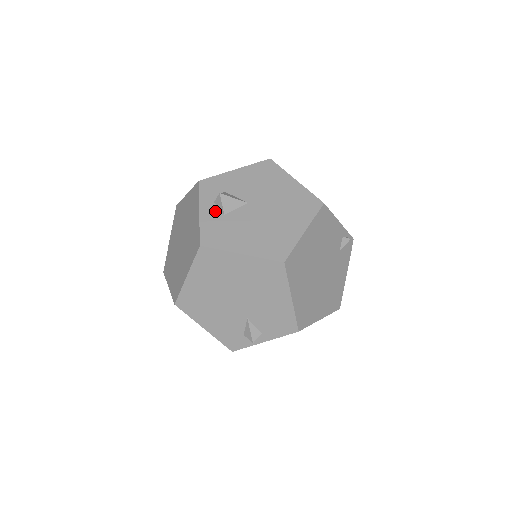
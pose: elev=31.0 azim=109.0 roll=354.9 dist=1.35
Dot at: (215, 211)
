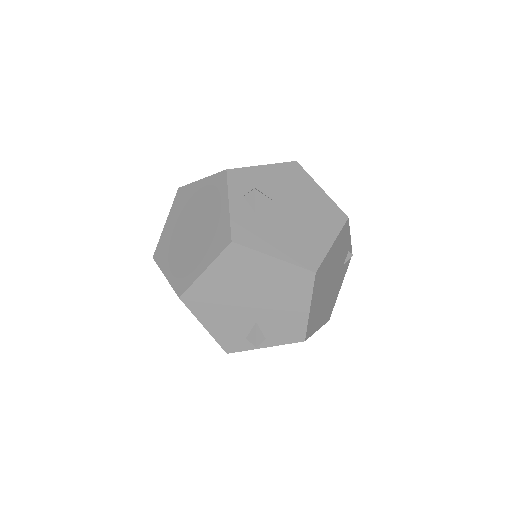
Dot at: (245, 206)
